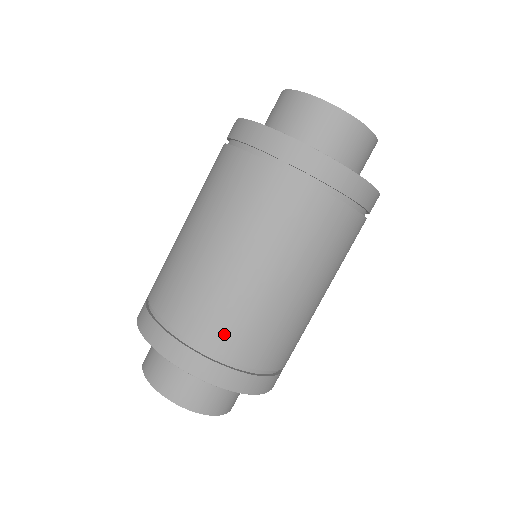
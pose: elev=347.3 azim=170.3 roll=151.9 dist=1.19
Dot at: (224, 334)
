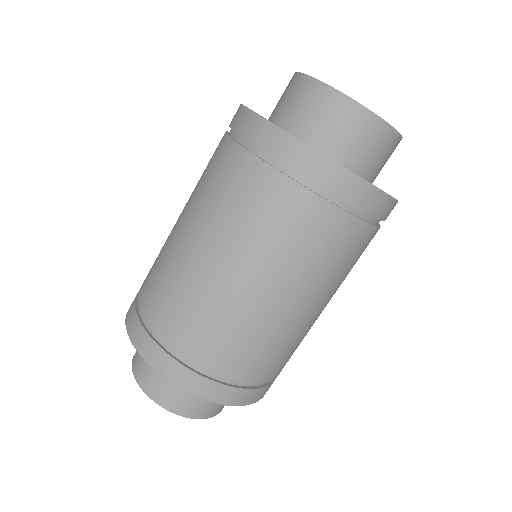
Dot at: (270, 367)
